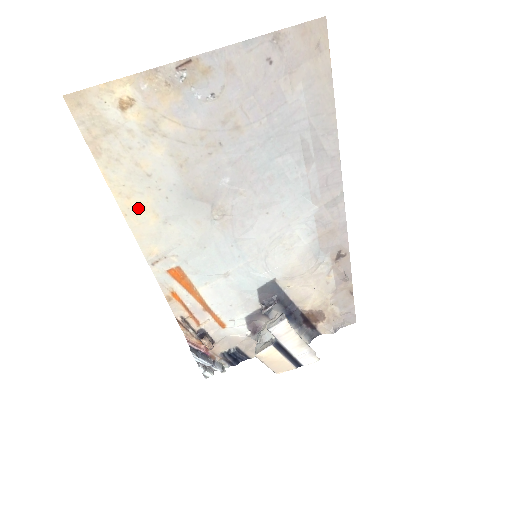
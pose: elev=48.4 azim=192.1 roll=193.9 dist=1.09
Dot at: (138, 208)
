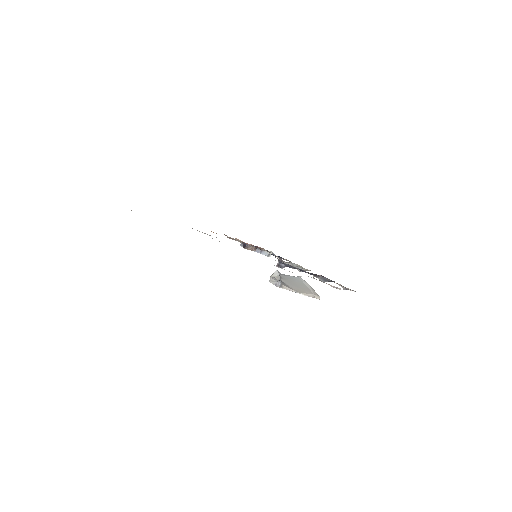
Dot at: occluded
